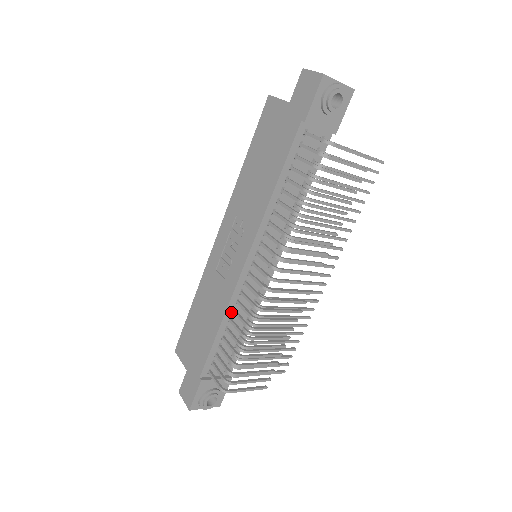
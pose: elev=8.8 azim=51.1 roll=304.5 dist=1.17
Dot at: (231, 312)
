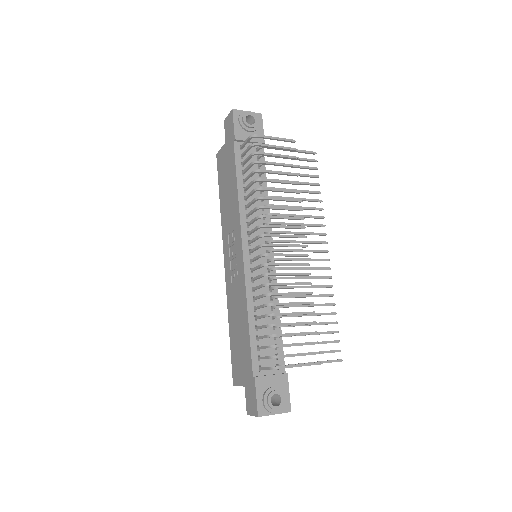
Dot at: (252, 301)
